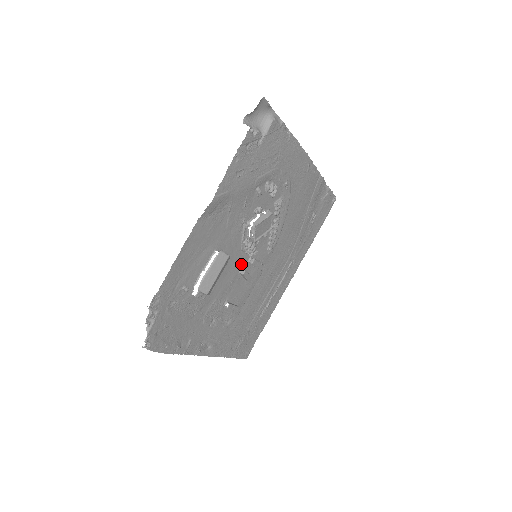
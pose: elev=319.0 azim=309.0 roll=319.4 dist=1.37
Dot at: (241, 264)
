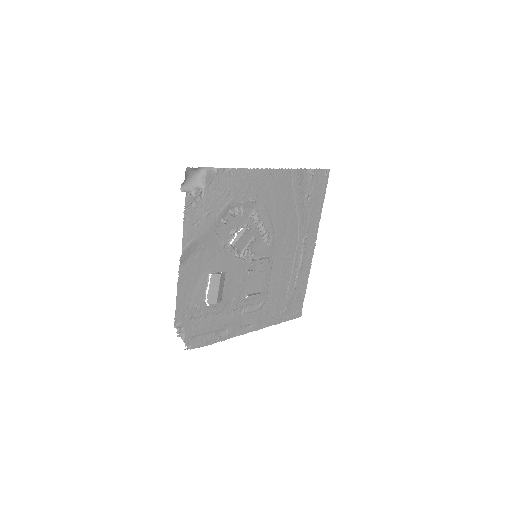
Dot at: (244, 268)
